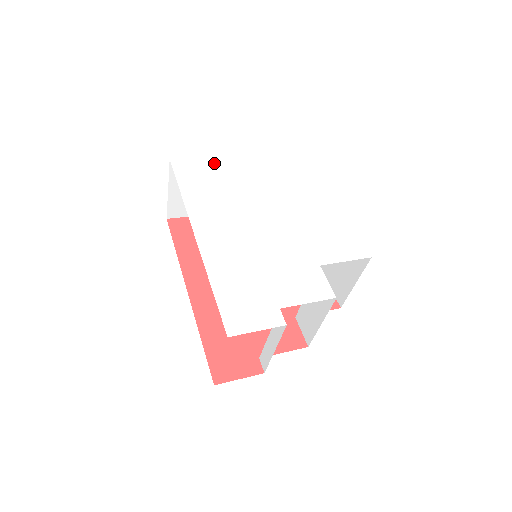
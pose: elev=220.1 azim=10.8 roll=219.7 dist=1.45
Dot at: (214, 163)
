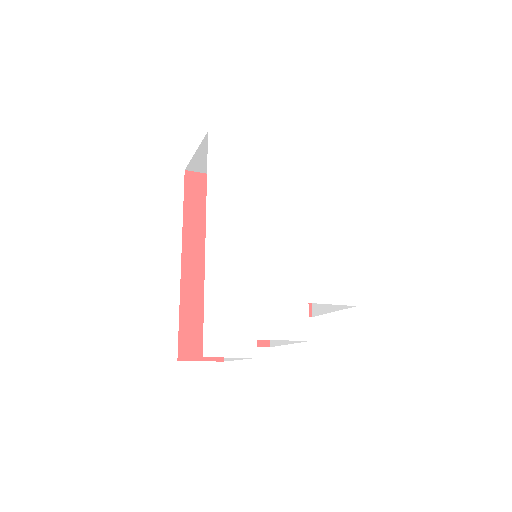
Dot at: (251, 150)
